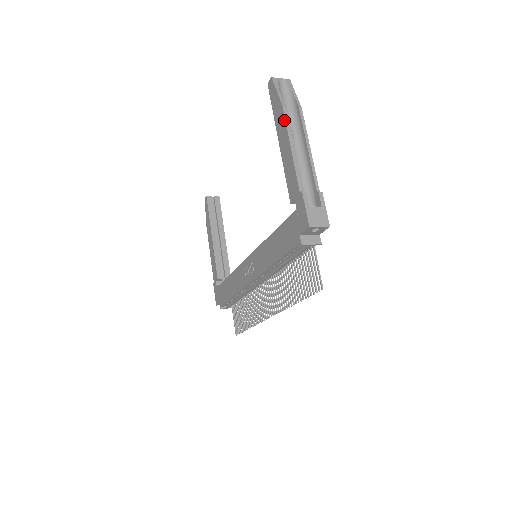
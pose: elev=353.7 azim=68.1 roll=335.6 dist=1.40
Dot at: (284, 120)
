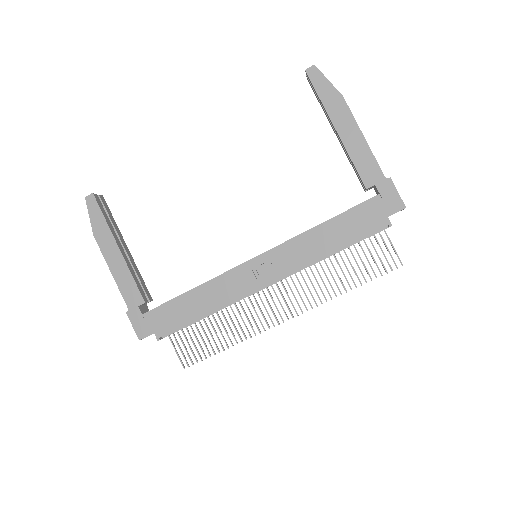
Dot at: (348, 110)
